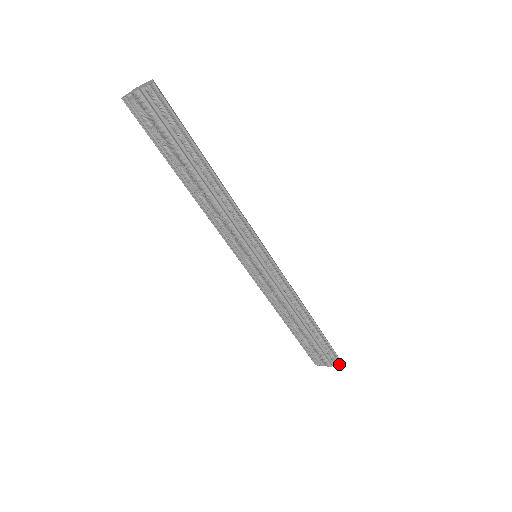
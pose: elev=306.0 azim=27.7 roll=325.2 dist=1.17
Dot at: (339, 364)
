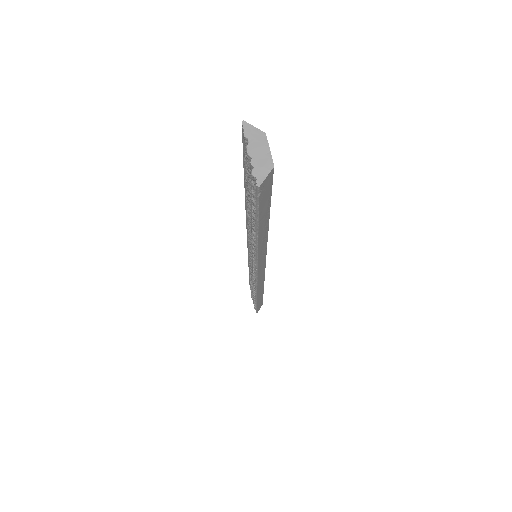
Dot at: occluded
